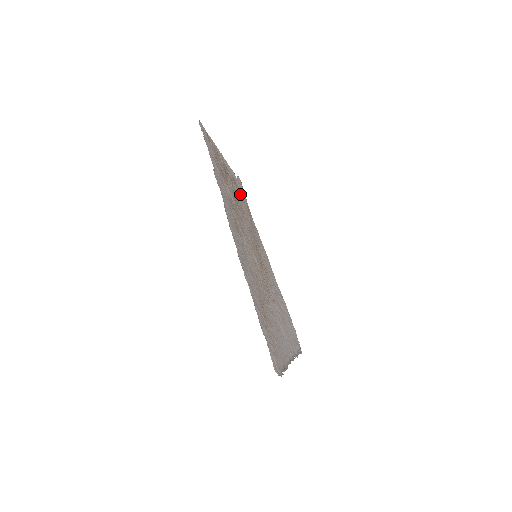
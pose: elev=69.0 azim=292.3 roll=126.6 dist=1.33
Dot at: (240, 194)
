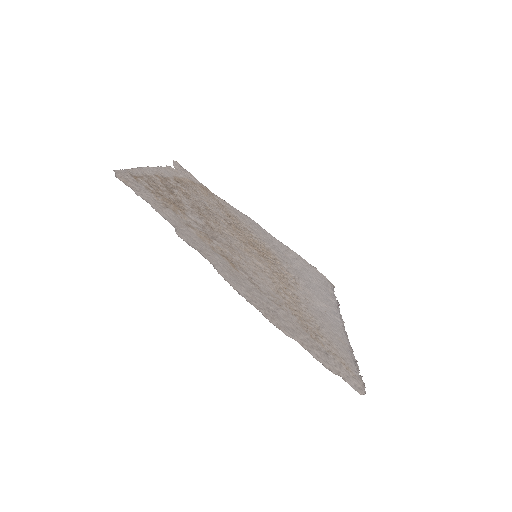
Dot at: (191, 187)
